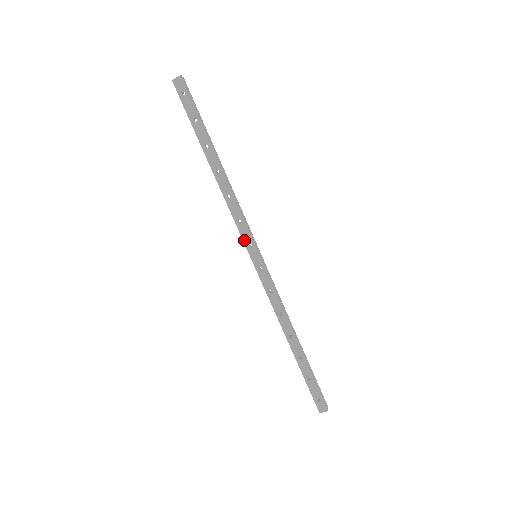
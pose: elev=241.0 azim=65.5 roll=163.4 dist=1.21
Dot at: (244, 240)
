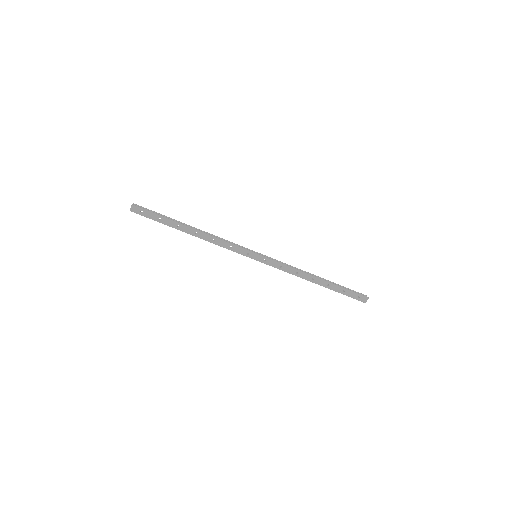
Dot at: (242, 254)
